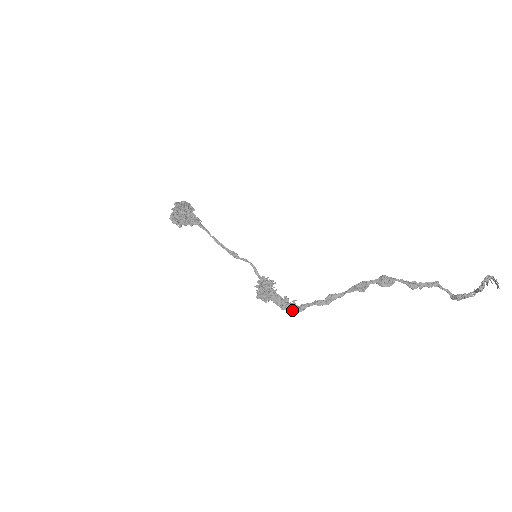
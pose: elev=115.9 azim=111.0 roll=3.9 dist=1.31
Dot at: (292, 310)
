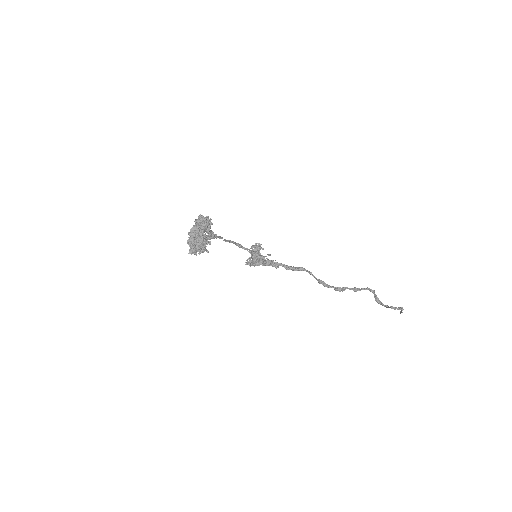
Dot at: (269, 265)
